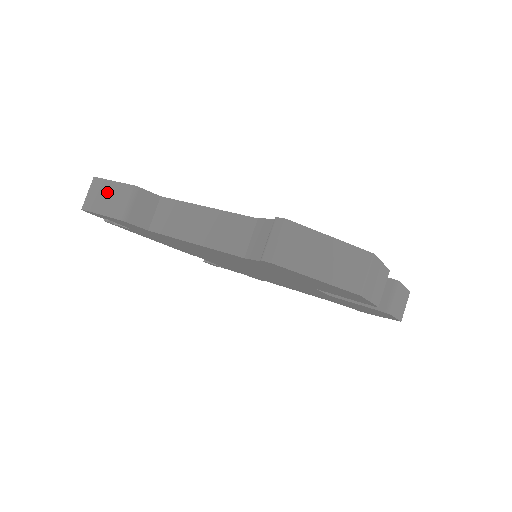
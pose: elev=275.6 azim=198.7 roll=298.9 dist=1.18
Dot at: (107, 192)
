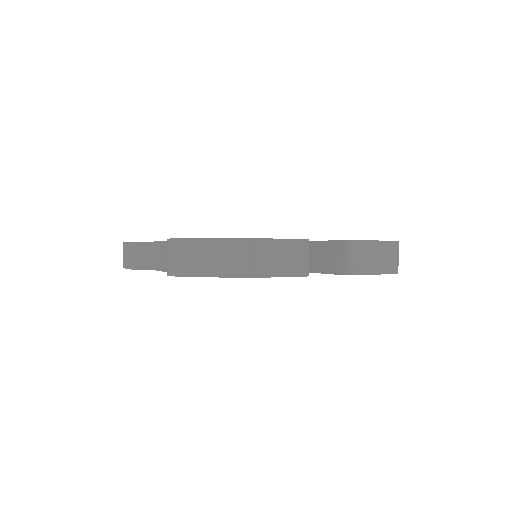
Dot at: (126, 251)
